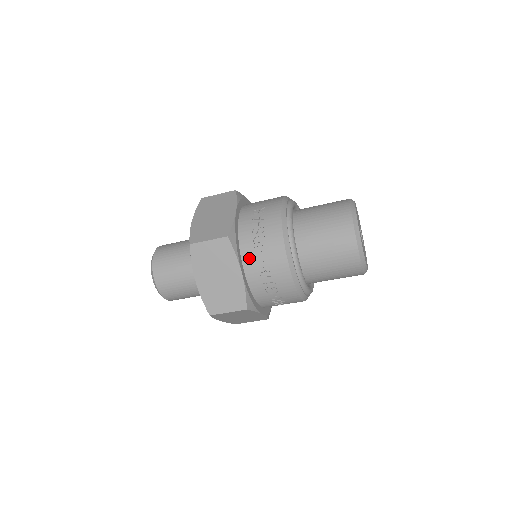
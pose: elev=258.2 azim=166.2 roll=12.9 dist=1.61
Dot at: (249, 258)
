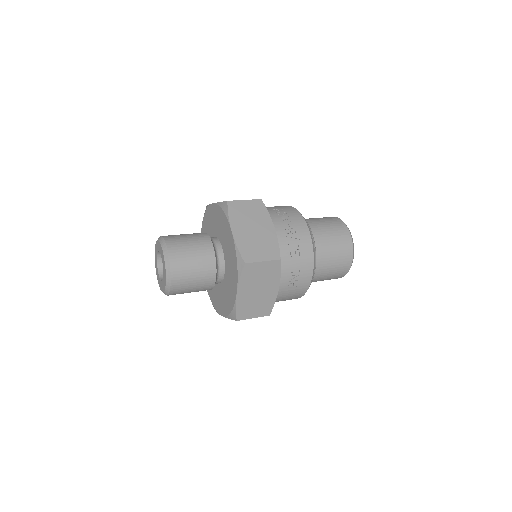
Dot at: (276, 223)
